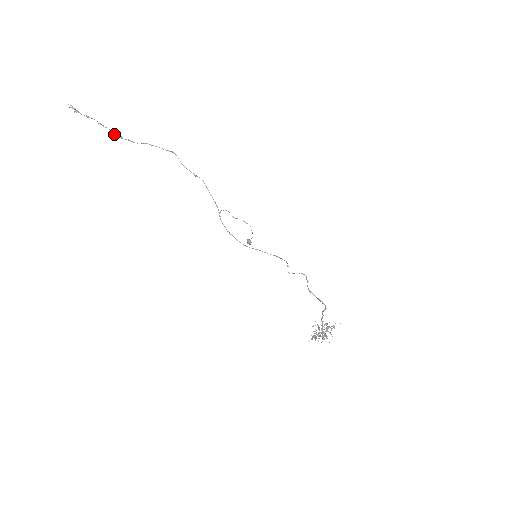
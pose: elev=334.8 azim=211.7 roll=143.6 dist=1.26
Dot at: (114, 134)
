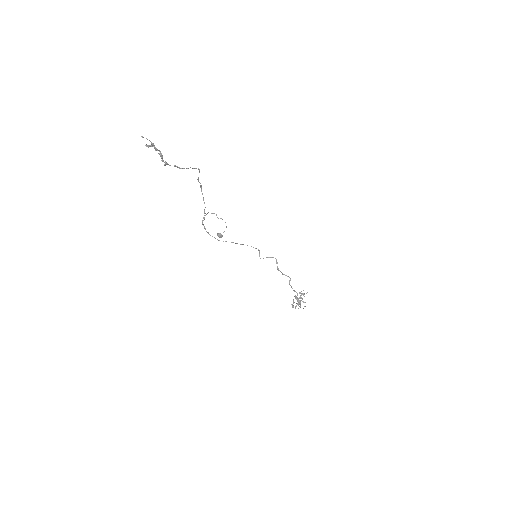
Dot at: (164, 162)
